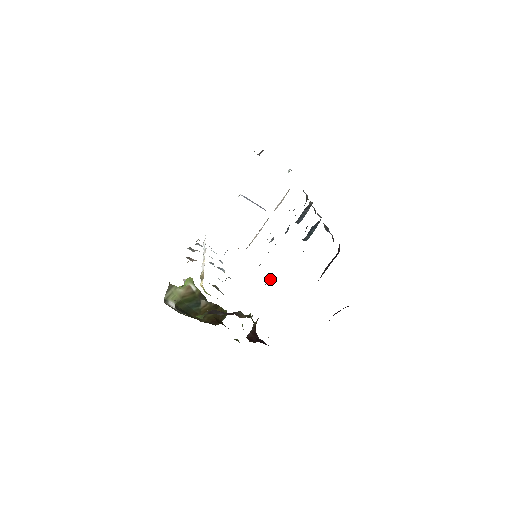
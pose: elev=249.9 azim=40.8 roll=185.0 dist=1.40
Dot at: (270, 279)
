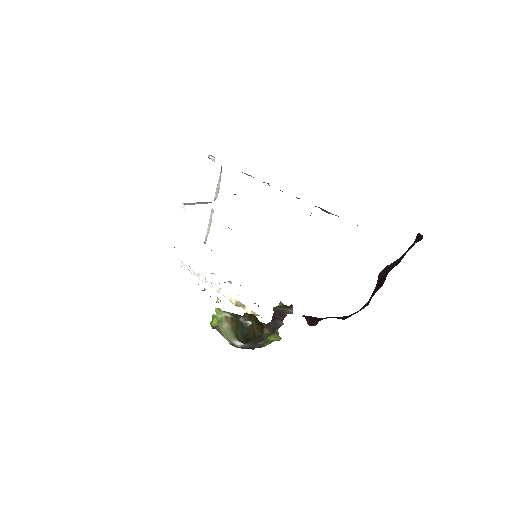
Dot at: occluded
